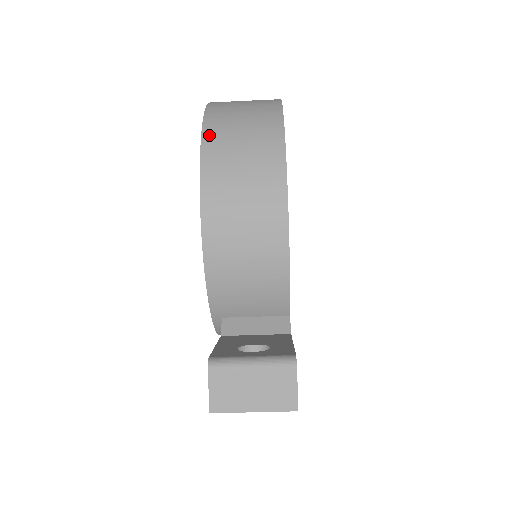
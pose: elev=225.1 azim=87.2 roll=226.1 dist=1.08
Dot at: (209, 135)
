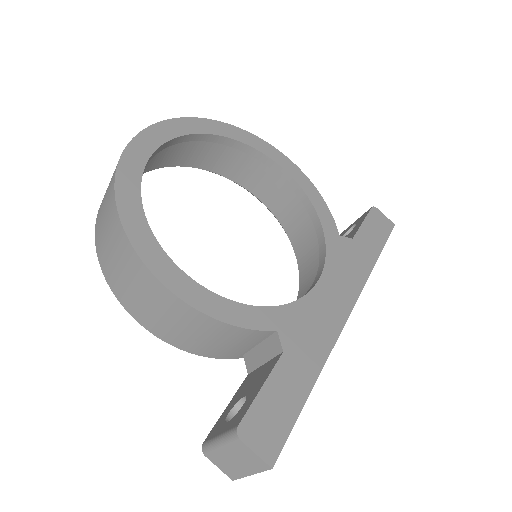
Dot at: (100, 256)
